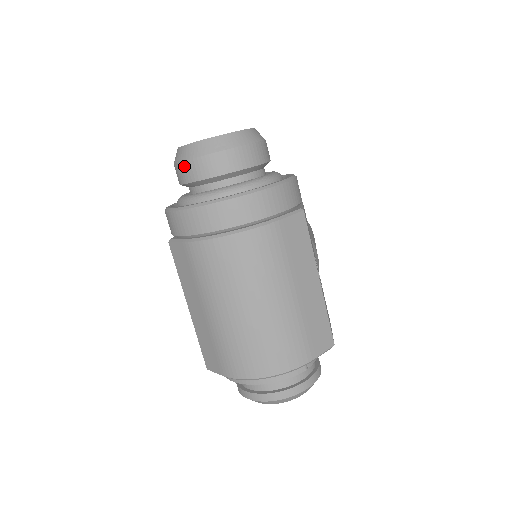
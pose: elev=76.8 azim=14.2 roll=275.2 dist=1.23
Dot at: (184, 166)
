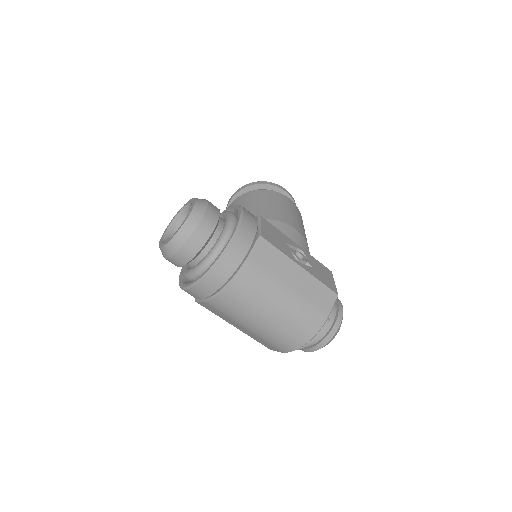
Dot at: (171, 260)
